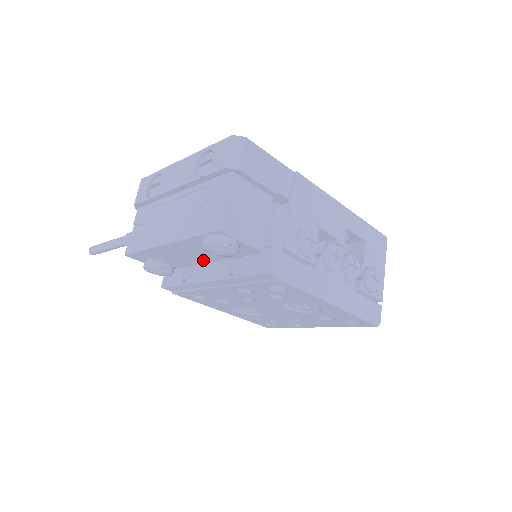
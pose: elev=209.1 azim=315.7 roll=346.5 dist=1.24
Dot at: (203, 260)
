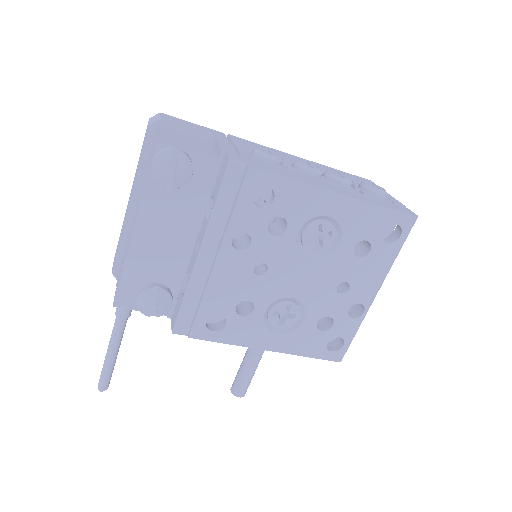
Dot at: (184, 240)
